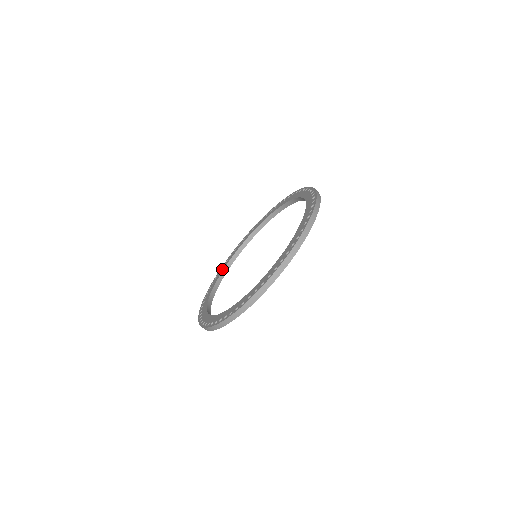
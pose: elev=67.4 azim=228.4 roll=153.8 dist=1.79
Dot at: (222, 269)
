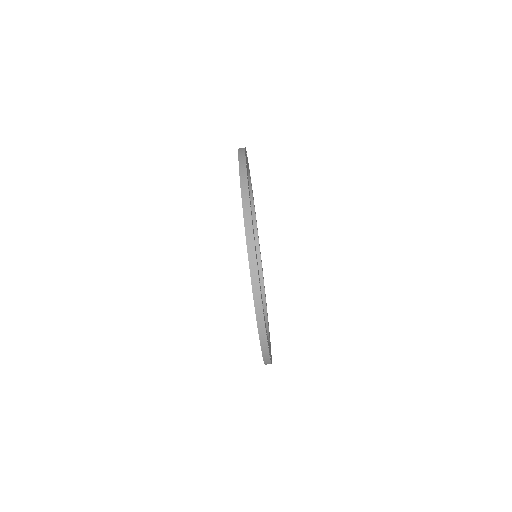
Dot at: occluded
